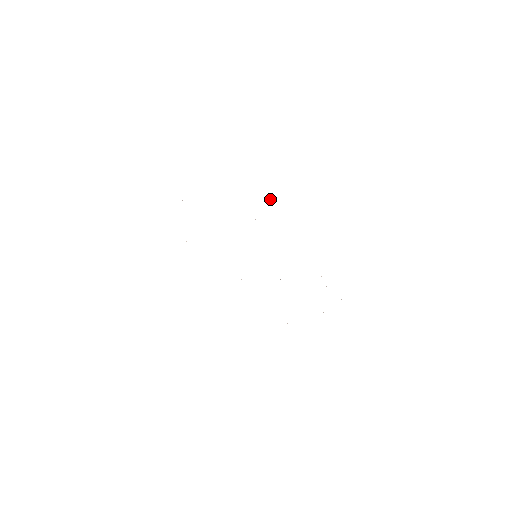
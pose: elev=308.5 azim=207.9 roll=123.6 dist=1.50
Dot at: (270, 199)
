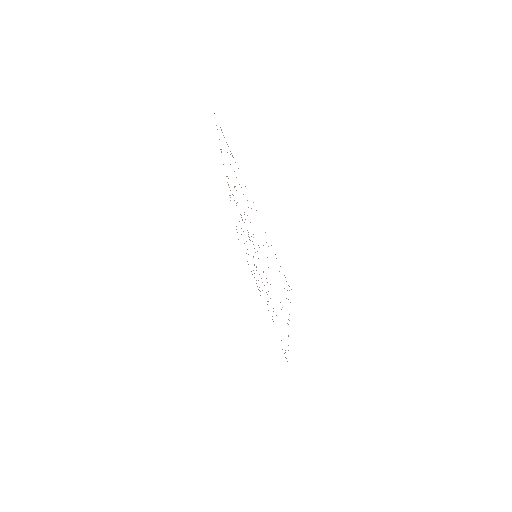
Dot at: occluded
